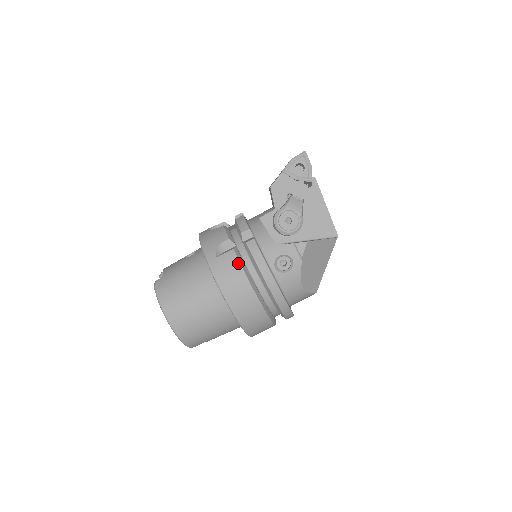
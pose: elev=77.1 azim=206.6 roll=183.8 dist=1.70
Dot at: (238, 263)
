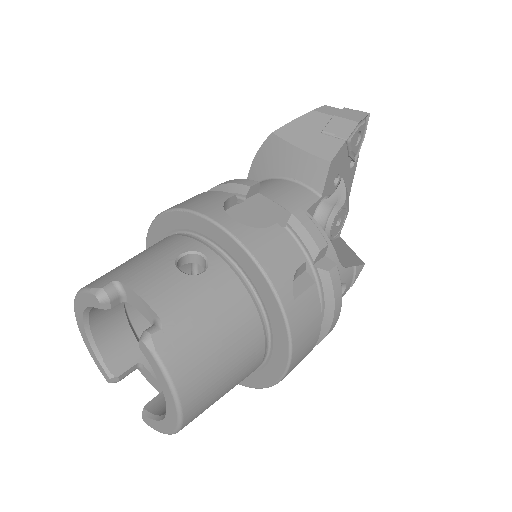
Dot at: (319, 308)
